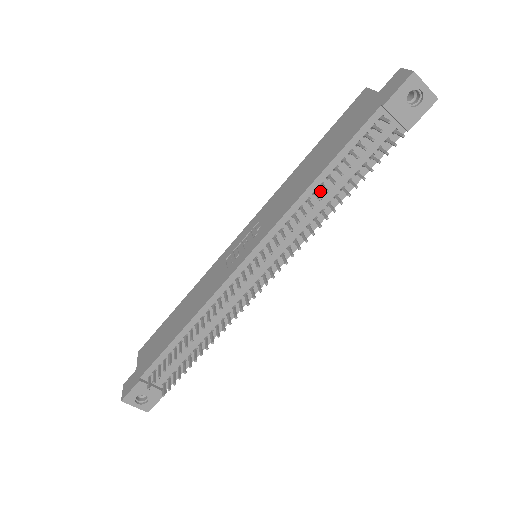
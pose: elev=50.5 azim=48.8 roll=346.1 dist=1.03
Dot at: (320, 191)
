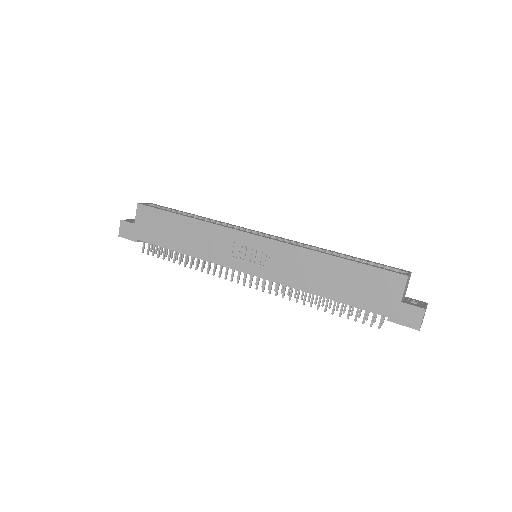
Dot at: occluded
